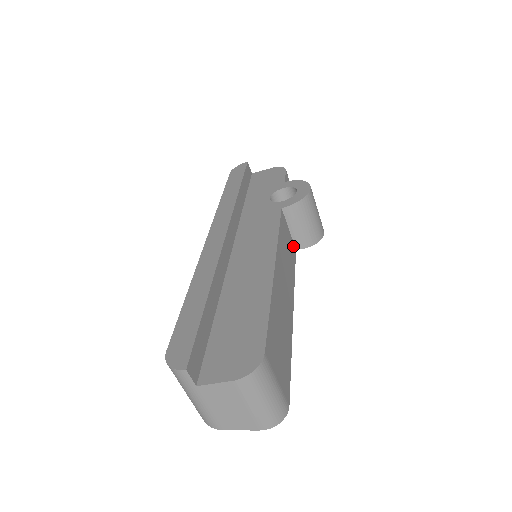
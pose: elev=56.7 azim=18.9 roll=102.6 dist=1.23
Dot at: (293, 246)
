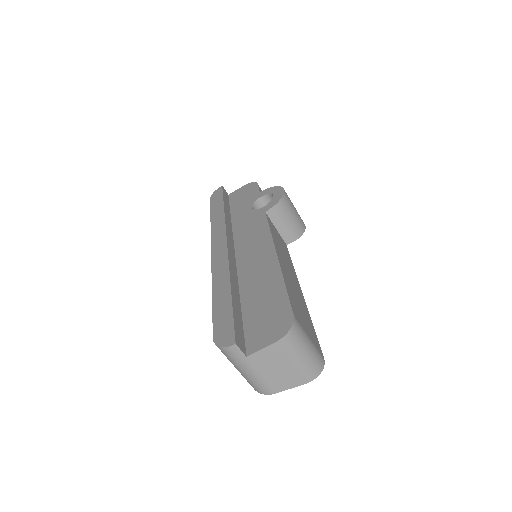
Dot at: (283, 242)
